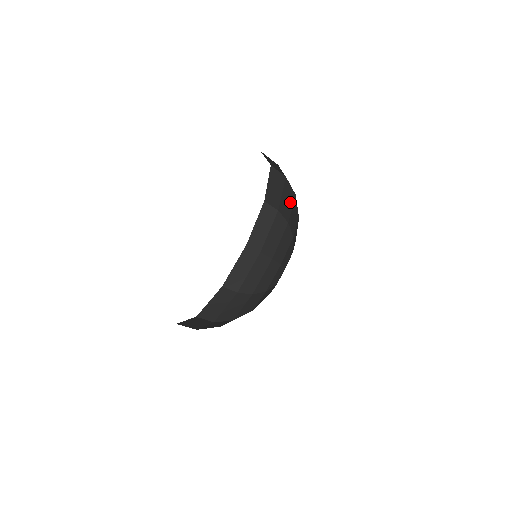
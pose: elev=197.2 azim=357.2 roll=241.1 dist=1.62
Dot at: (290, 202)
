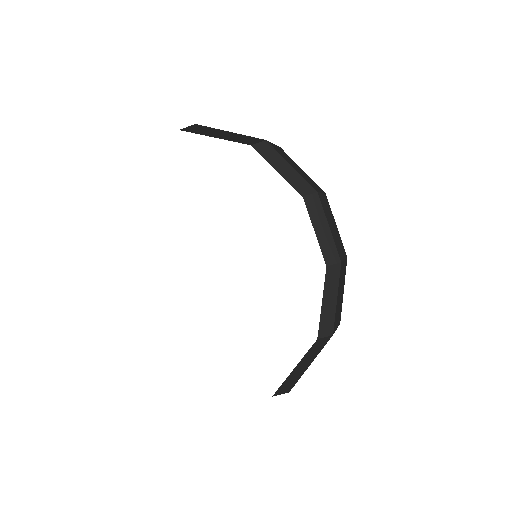
Dot at: occluded
